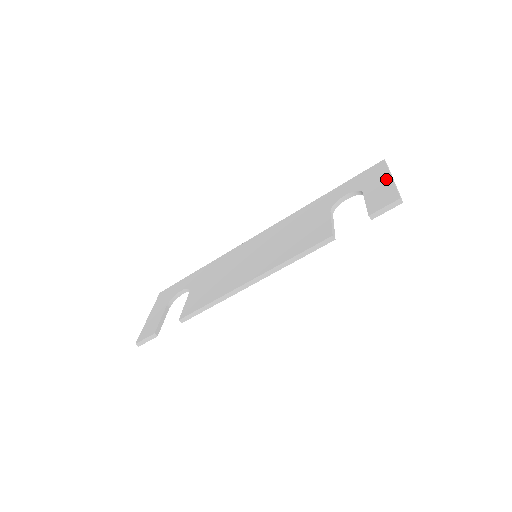
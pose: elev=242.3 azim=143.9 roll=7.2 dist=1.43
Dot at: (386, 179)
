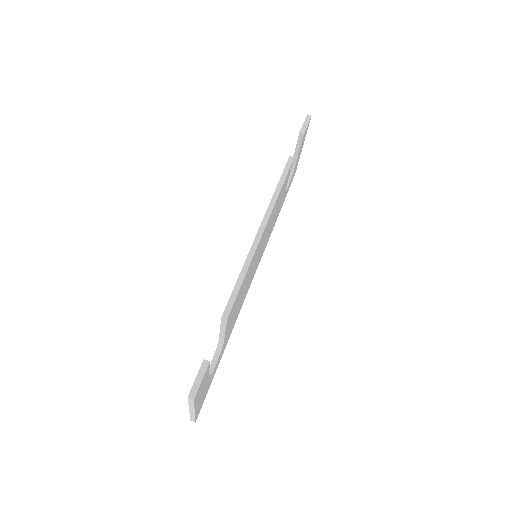
Dot at: occluded
